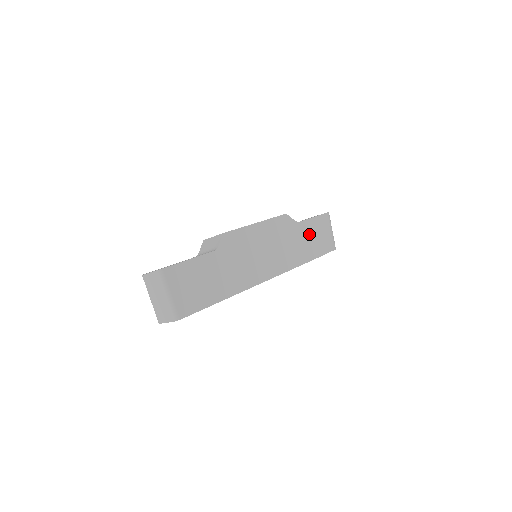
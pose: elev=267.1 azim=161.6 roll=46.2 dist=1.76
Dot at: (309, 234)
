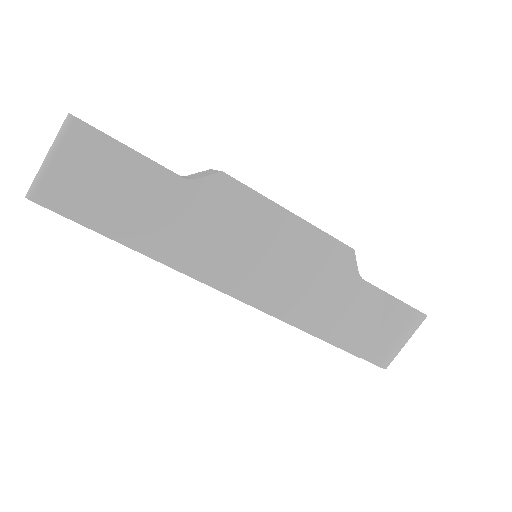
Dot at: (362, 309)
